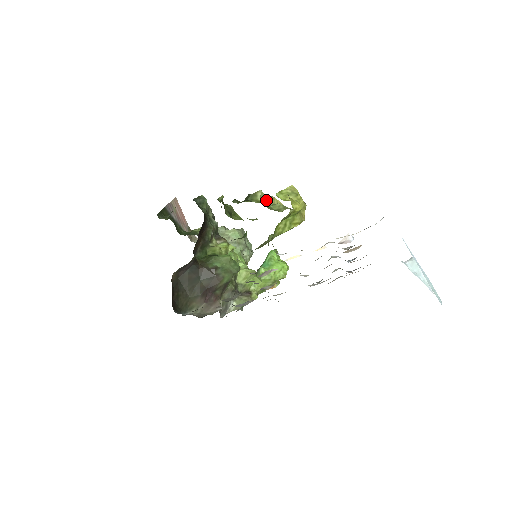
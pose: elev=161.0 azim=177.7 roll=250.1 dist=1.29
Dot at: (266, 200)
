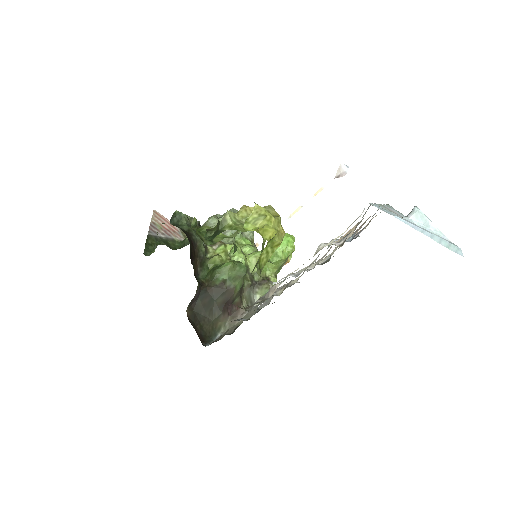
Dot at: (238, 217)
